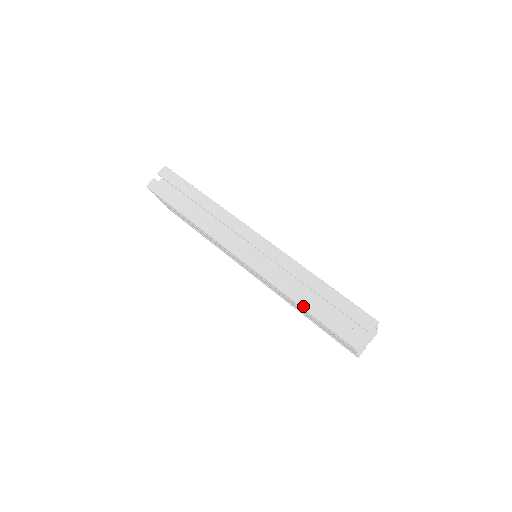
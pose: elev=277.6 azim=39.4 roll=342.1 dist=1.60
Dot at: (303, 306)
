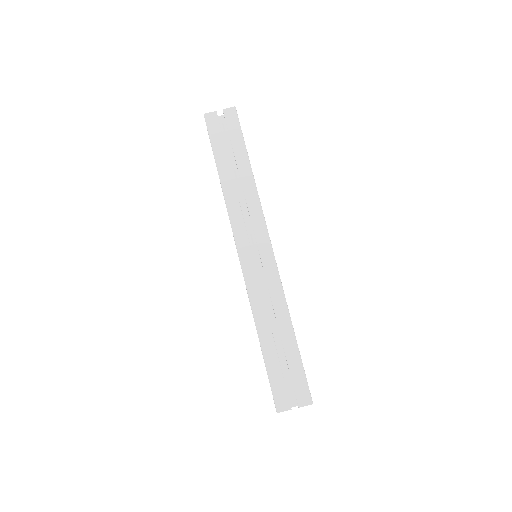
Dot at: (261, 342)
